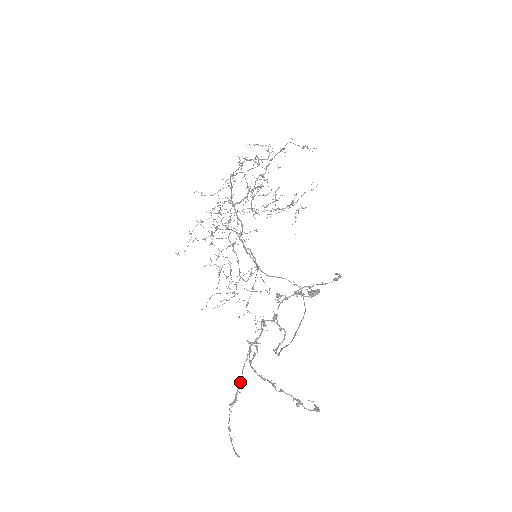
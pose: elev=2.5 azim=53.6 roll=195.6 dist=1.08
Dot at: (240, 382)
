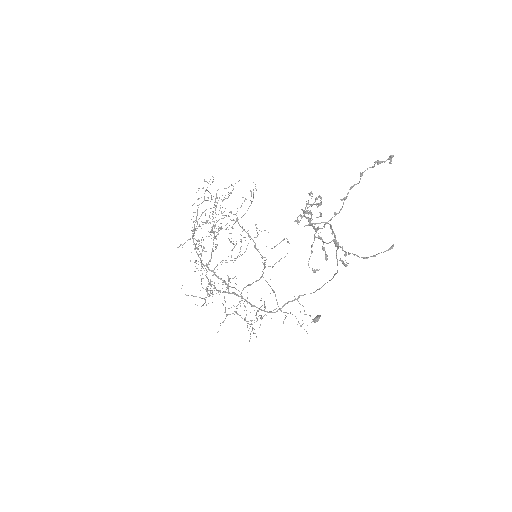
Dot at: (334, 242)
